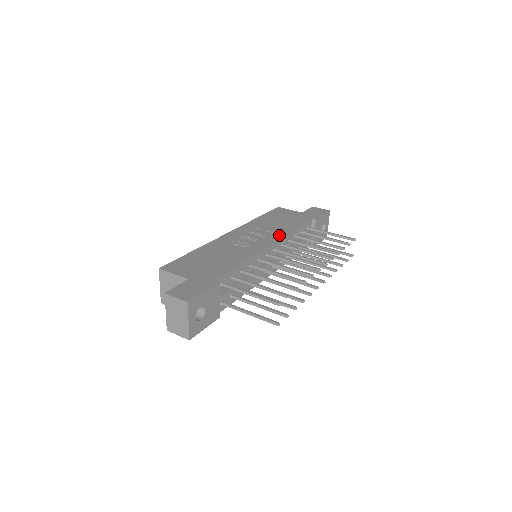
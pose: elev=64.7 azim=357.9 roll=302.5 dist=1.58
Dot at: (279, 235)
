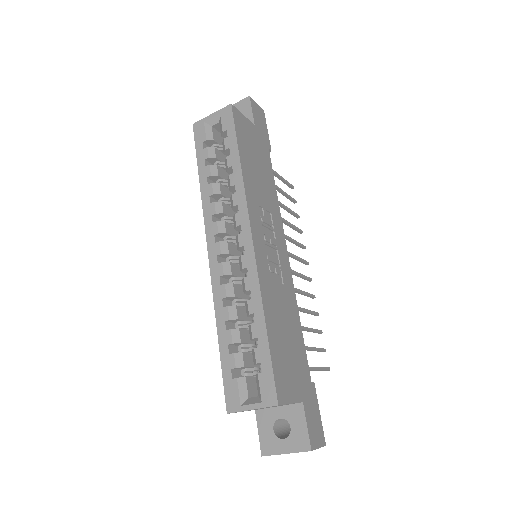
Dot at: (279, 221)
